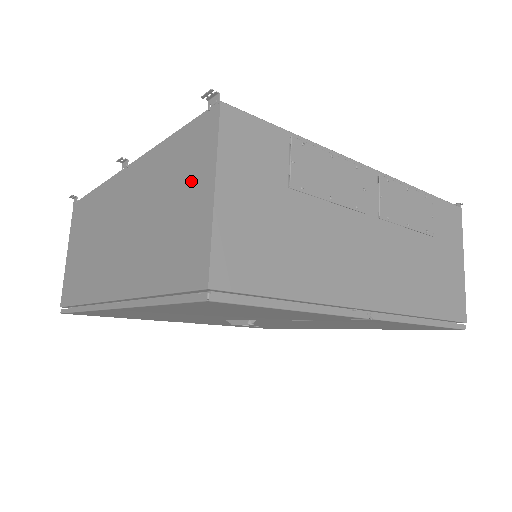
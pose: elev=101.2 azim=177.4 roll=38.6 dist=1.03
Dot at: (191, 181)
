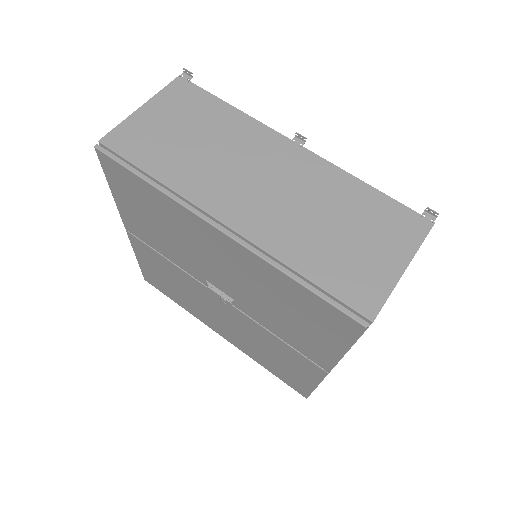
Dot at: (384, 240)
